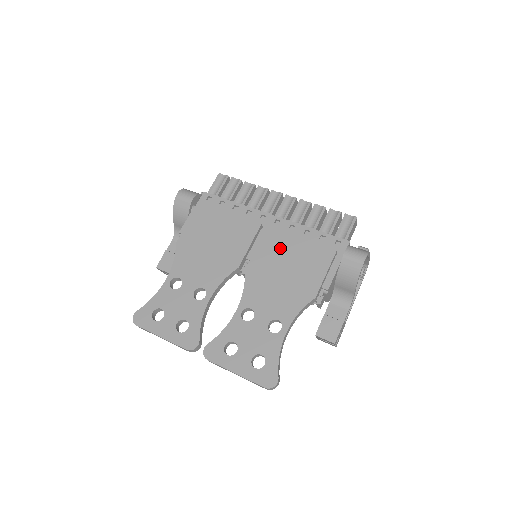
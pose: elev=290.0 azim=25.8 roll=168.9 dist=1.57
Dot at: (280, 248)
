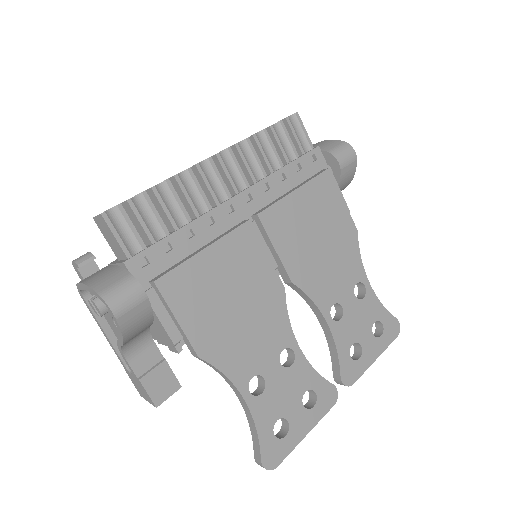
Dot at: (293, 223)
